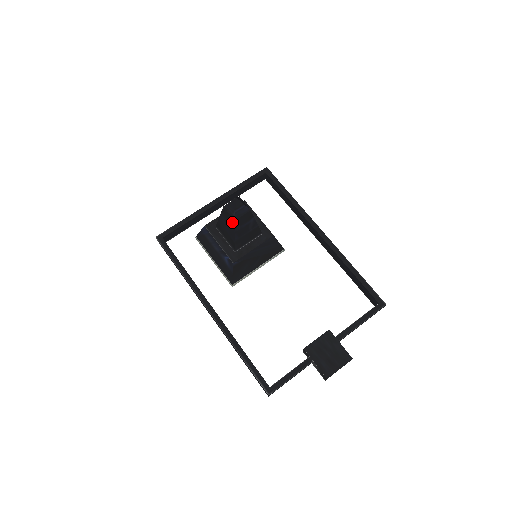
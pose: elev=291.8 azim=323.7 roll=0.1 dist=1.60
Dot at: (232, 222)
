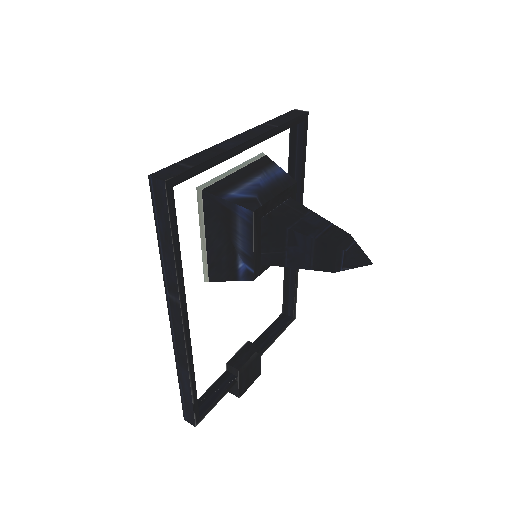
Dot at: (324, 266)
